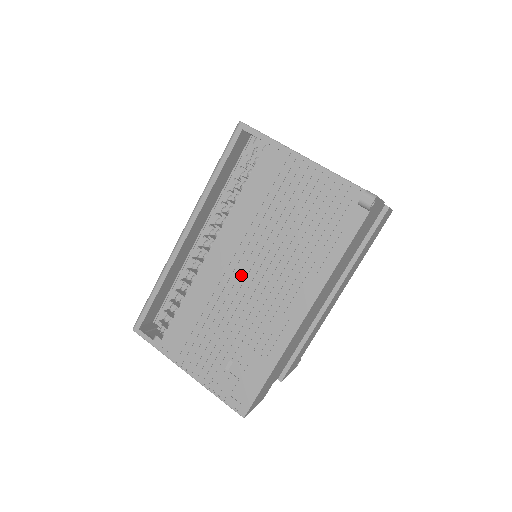
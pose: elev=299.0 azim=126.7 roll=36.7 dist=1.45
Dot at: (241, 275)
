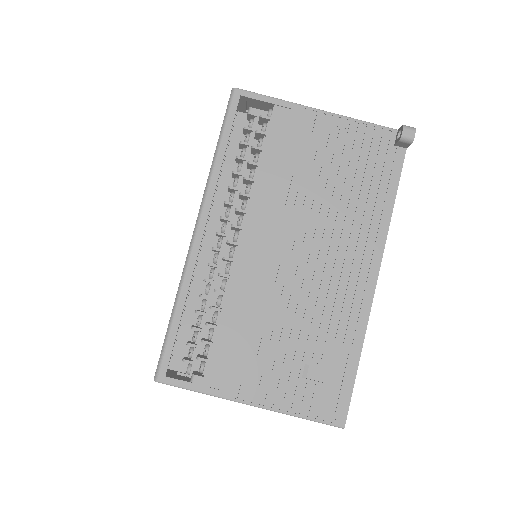
Dot at: (288, 257)
